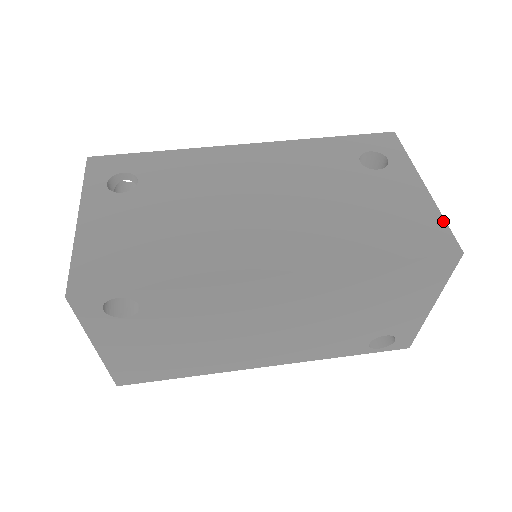
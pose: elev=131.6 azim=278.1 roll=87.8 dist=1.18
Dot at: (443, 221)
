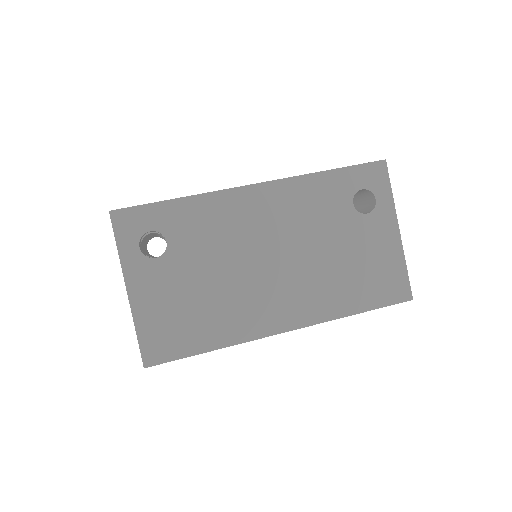
Dot at: (405, 270)
